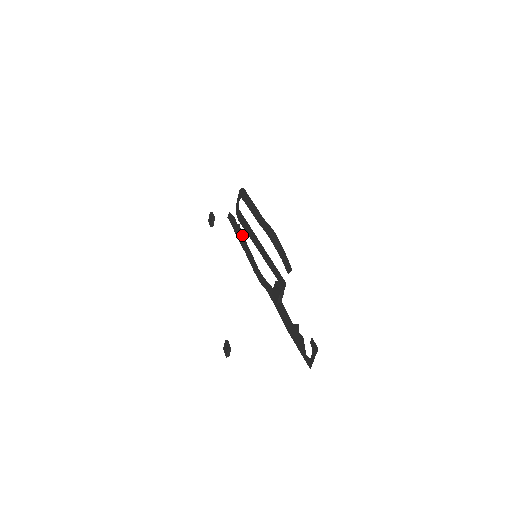
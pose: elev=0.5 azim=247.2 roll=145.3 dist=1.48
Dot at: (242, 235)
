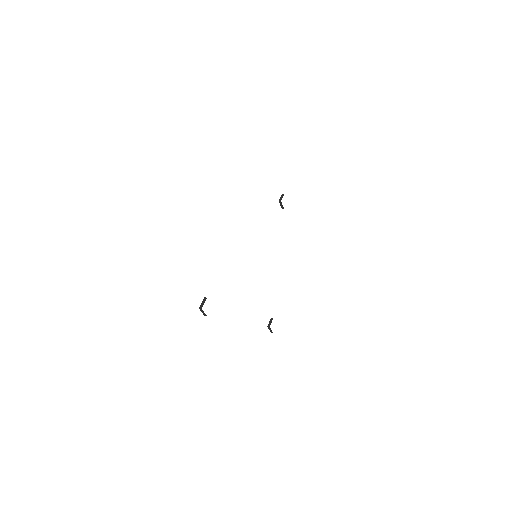
Dot at: occluded
